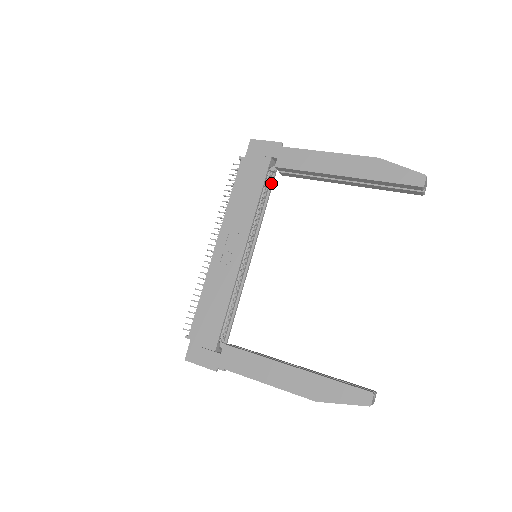
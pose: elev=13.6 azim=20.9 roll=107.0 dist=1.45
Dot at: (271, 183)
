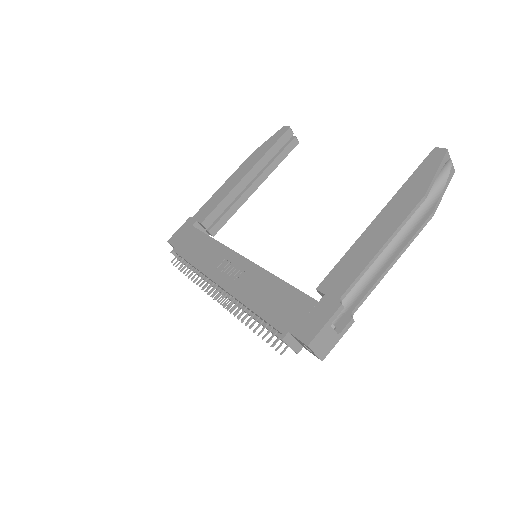
Dot at: occluded
